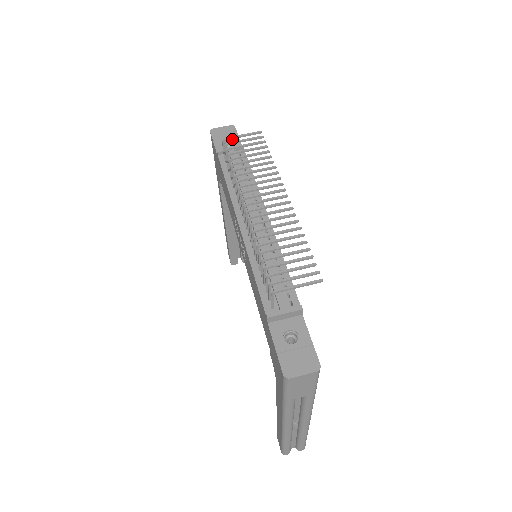
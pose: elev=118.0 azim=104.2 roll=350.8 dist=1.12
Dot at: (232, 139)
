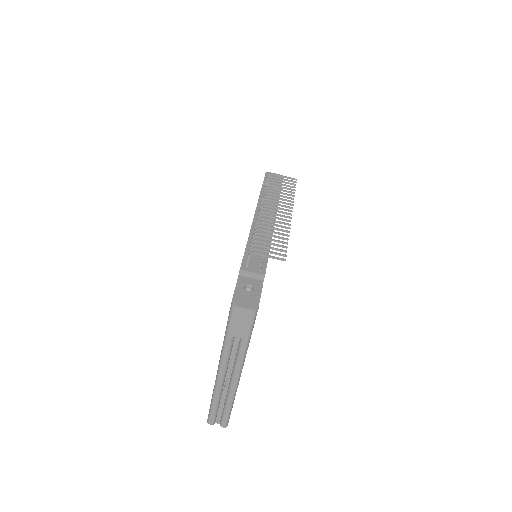
Dot at: (277, 182)
